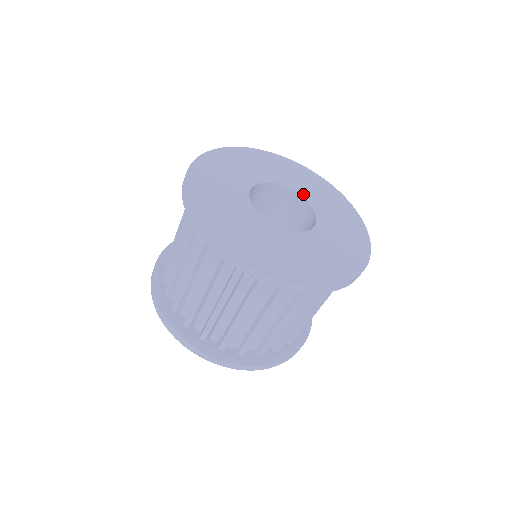
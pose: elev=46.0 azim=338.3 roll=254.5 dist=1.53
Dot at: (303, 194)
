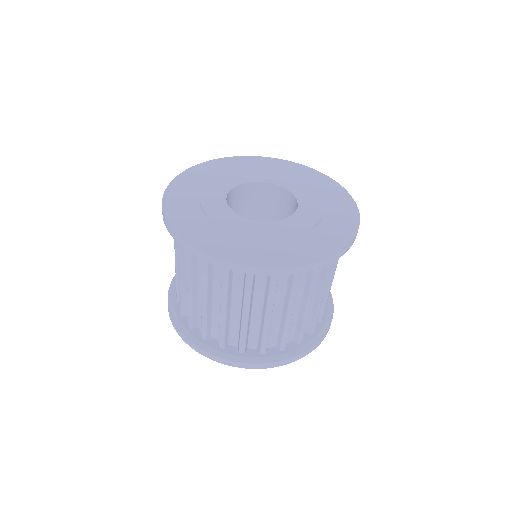
Dot at: (296, 193)
